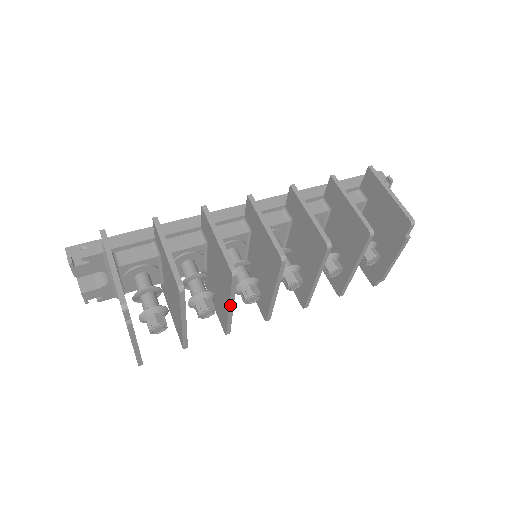
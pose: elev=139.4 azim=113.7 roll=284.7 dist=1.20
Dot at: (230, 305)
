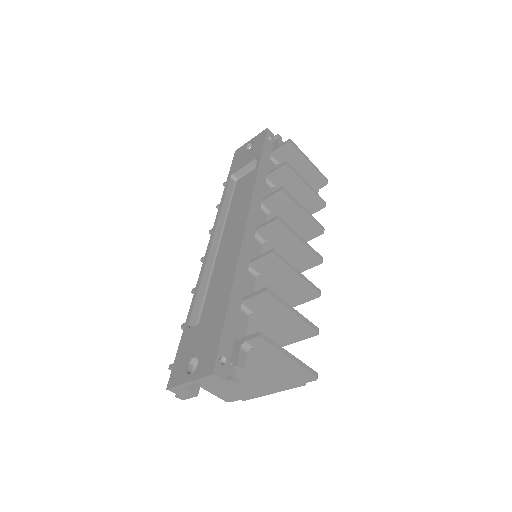
Dot at: occluded
